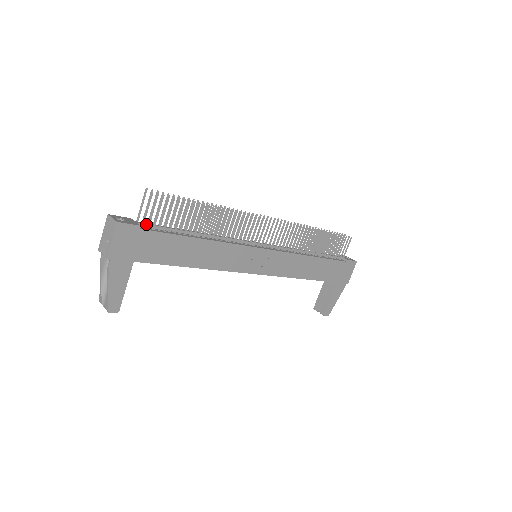
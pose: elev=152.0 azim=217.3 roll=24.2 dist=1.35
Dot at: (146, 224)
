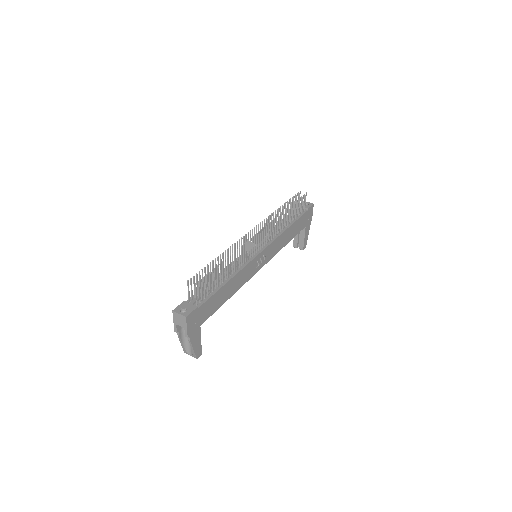
Dot at: (197, 300)
